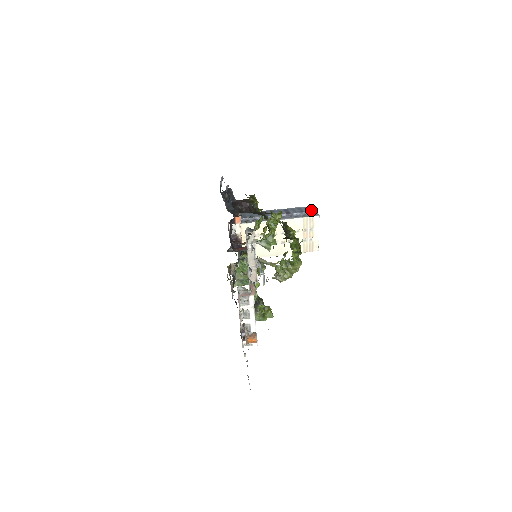
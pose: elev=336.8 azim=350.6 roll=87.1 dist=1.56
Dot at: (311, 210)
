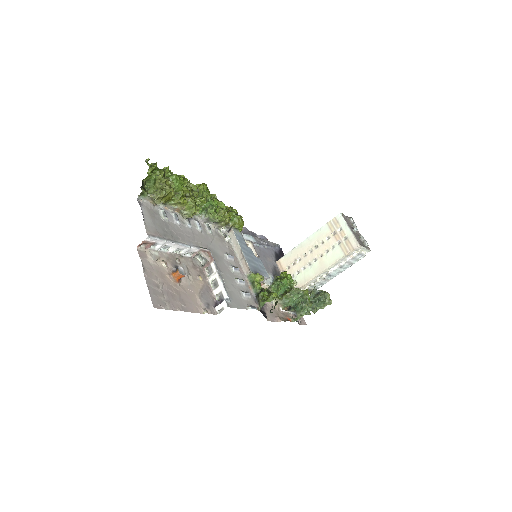
Dot at: occluded
